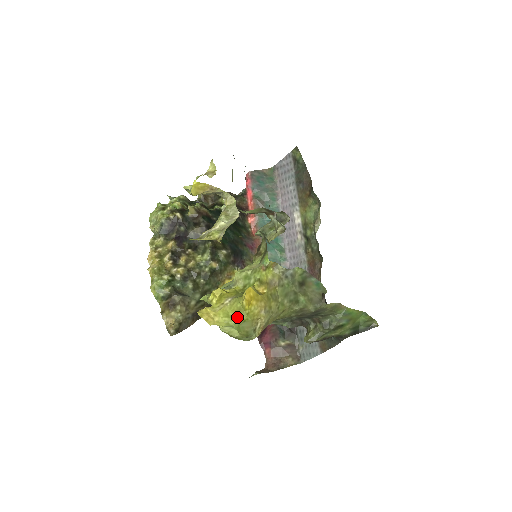
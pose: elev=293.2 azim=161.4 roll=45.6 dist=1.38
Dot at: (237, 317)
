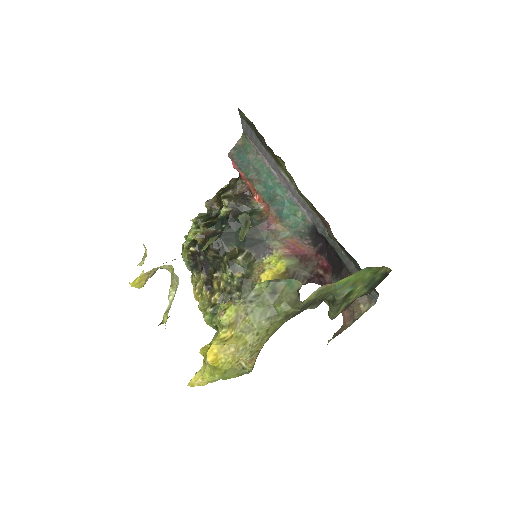
Dot at: (217, 373)
